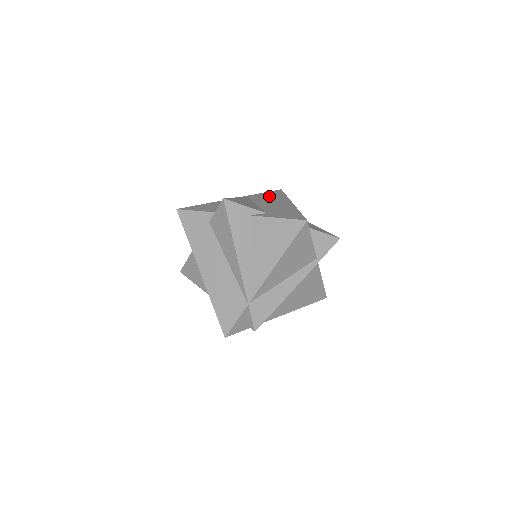
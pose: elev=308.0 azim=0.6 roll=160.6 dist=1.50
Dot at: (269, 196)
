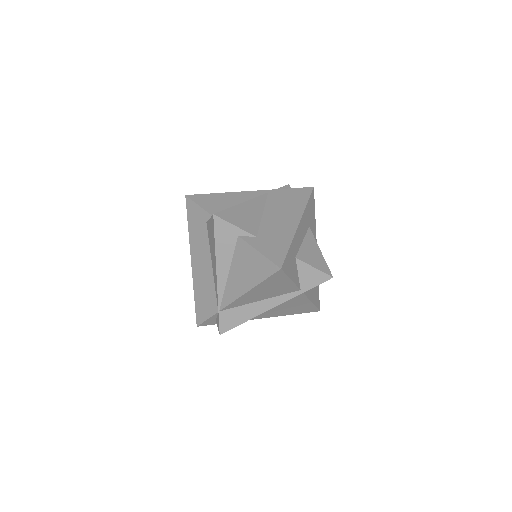
Dot at: (289, 199)
